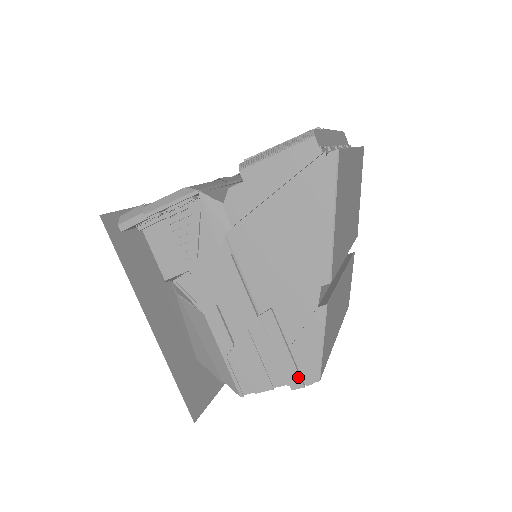
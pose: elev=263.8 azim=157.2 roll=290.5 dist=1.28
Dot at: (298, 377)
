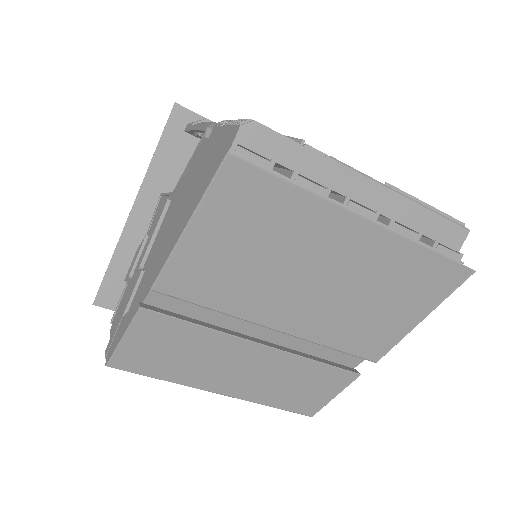
Dot at: (110, 346)
